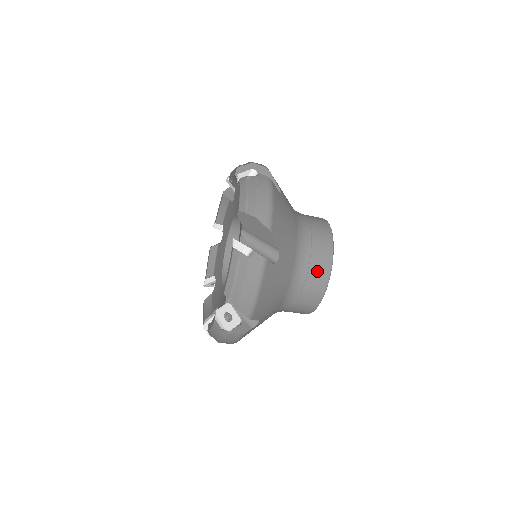
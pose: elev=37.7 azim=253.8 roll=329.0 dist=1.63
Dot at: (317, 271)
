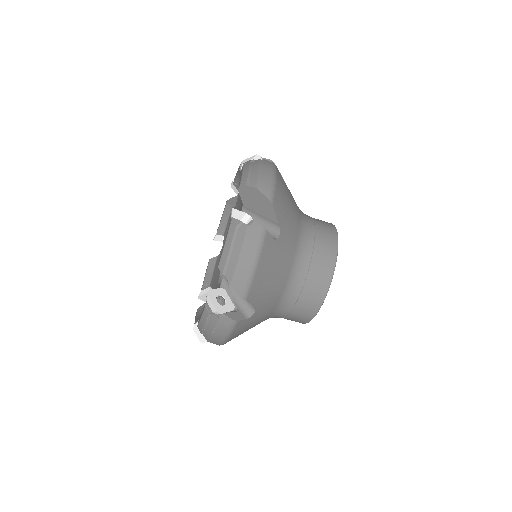
Dot at: (323, 225)
